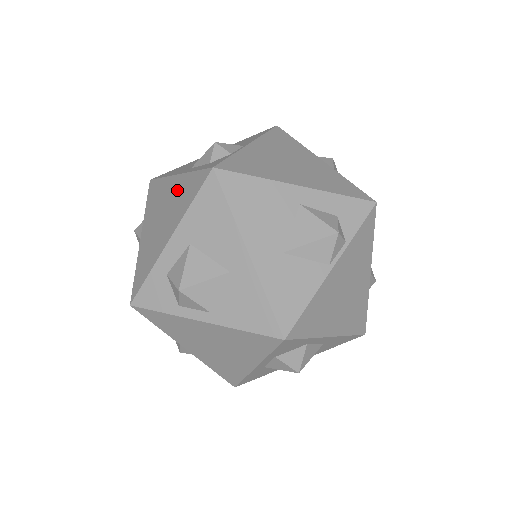
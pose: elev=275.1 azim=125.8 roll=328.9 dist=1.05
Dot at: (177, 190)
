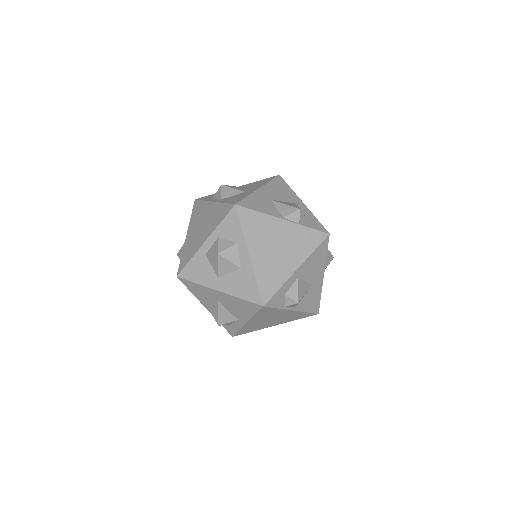
Dot at: occluded
